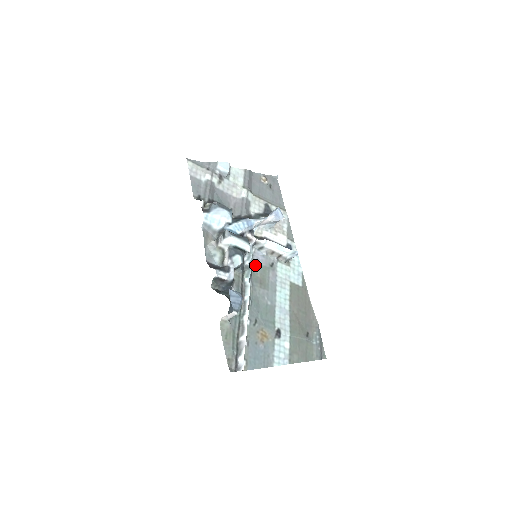
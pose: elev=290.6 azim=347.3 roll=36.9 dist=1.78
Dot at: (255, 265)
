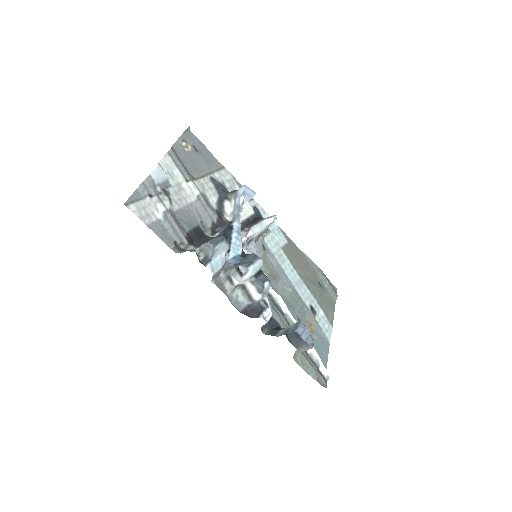
Dot at: occluded
